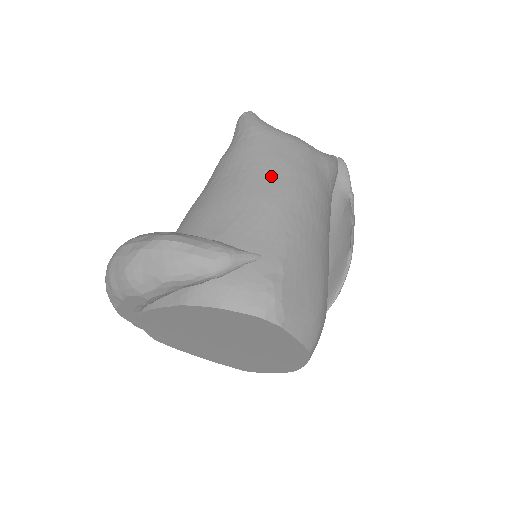
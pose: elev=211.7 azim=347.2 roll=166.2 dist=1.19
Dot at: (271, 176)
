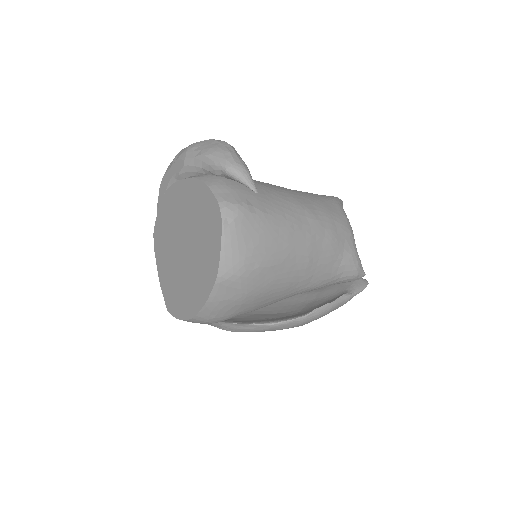
Dot at: (312, 204)
